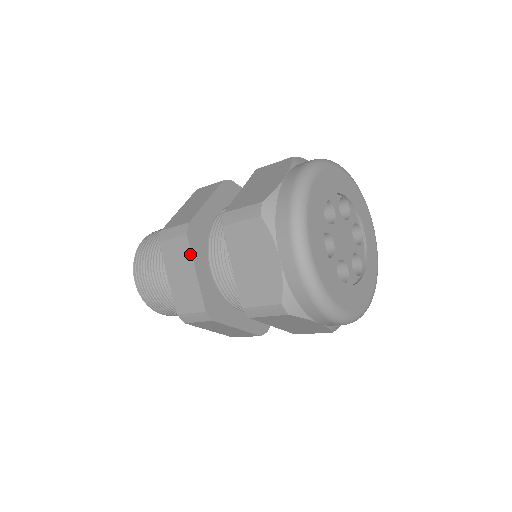
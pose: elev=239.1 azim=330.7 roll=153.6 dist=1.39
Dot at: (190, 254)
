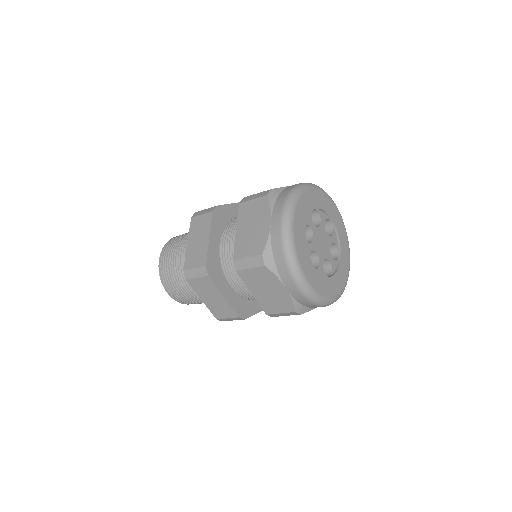
Dot at: (210, 224)
